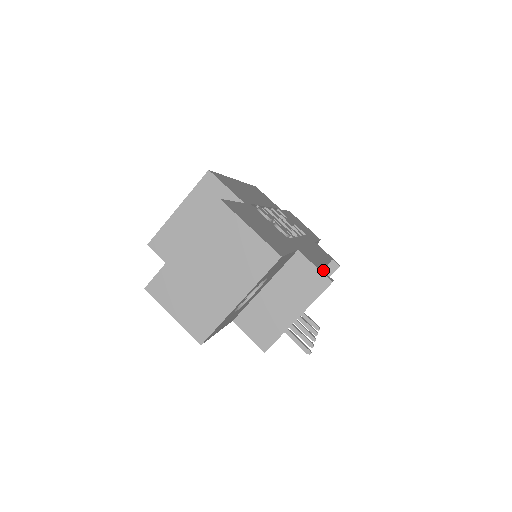
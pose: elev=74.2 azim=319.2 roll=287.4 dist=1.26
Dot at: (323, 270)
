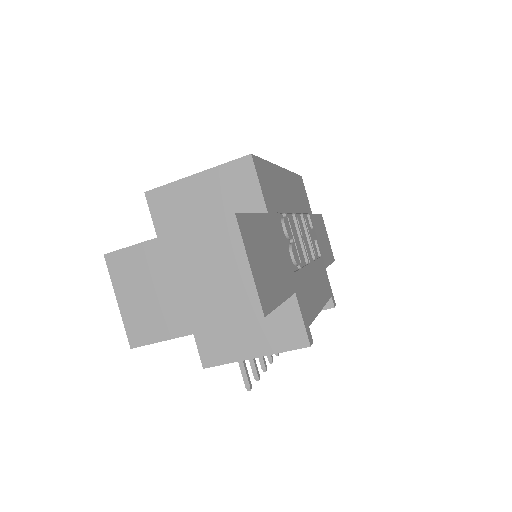
Dot at: (309, 325)
